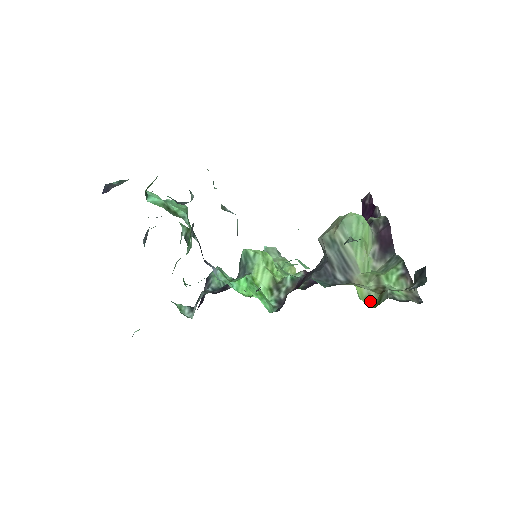
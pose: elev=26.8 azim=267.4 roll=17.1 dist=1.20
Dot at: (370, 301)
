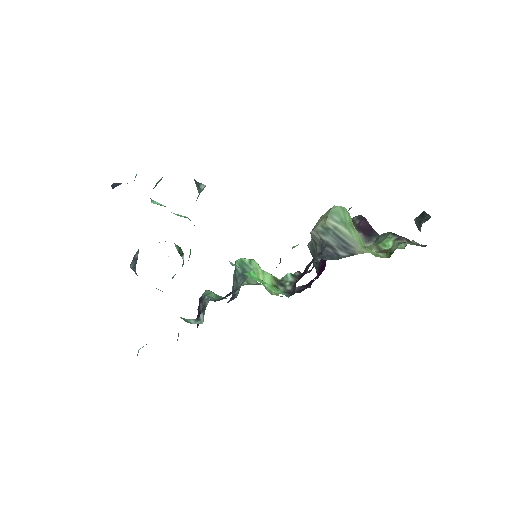
Dot at: (381, 257)
